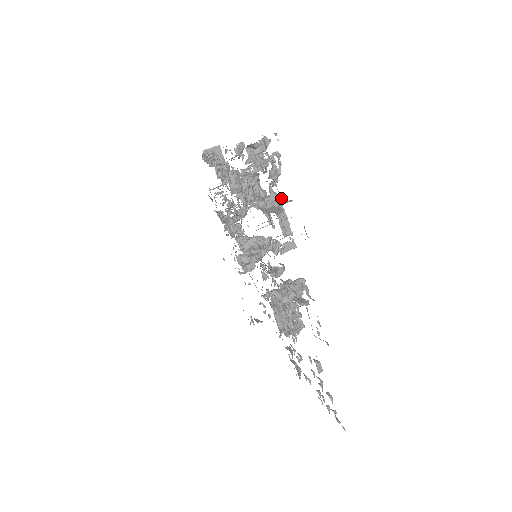
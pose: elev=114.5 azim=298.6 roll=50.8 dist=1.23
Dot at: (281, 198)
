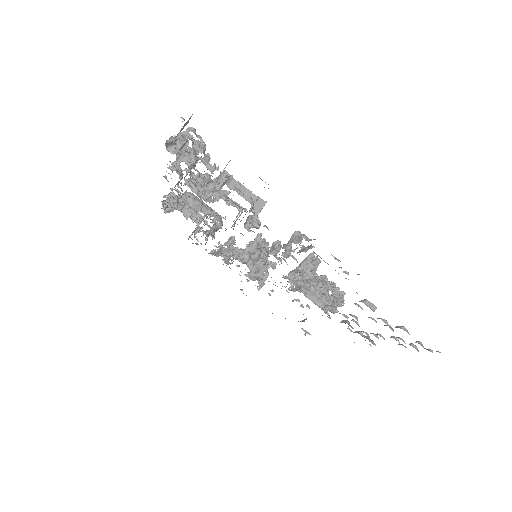
Dot at: (227, 172)
